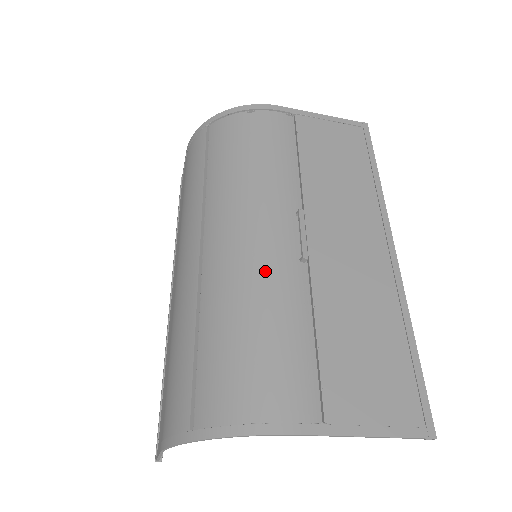
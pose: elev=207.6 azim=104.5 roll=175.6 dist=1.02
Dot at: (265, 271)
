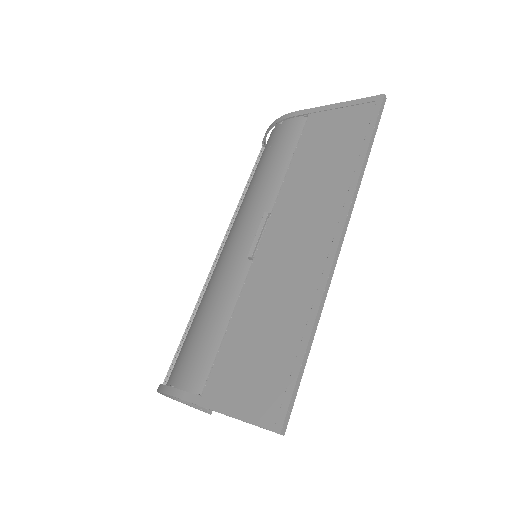
Dot at: (224, 270)
